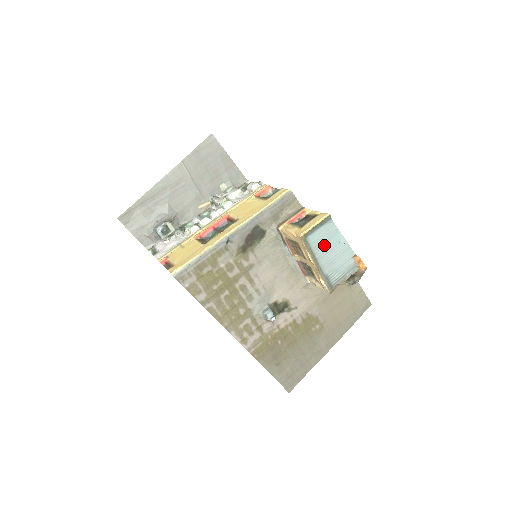
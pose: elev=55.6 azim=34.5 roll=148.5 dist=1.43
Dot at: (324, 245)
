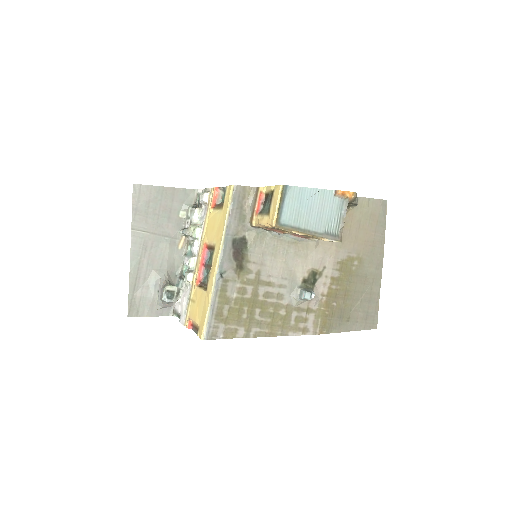
Dot at: (301, 212)
